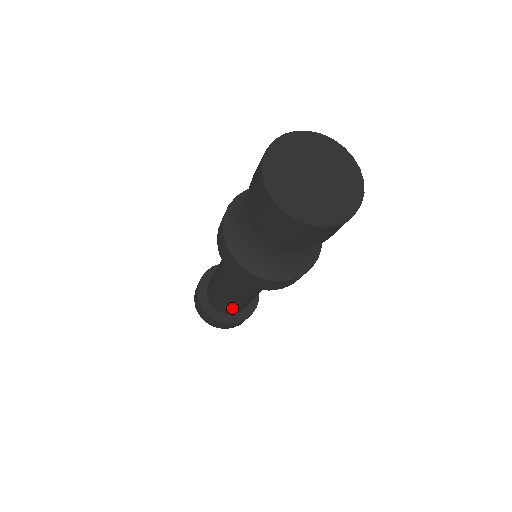
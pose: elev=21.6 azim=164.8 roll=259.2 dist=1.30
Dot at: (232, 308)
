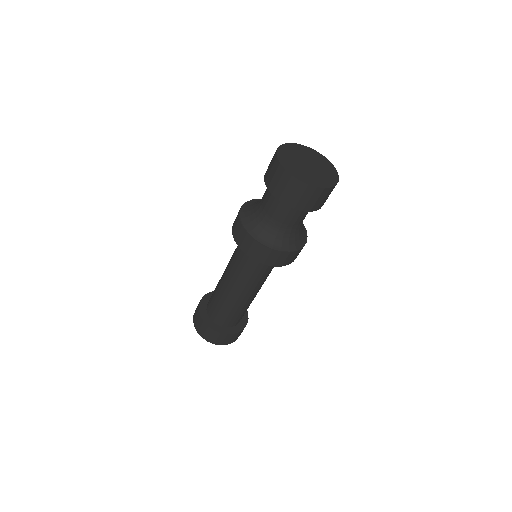
Dot at: (243, 314)
